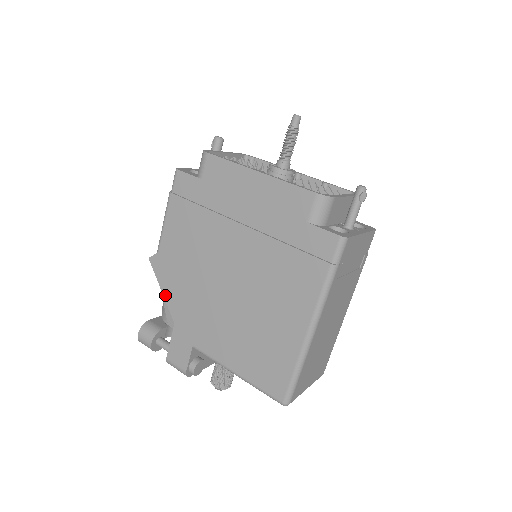
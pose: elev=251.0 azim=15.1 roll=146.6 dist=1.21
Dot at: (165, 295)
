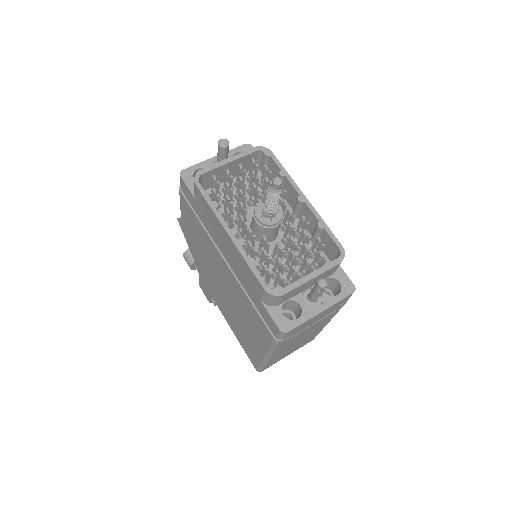
Dot at: (191, 251)
